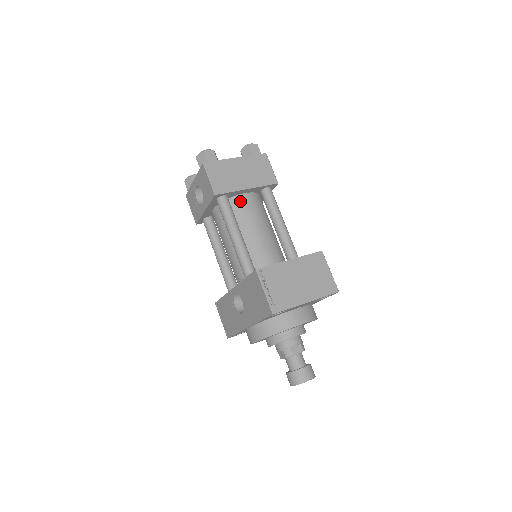
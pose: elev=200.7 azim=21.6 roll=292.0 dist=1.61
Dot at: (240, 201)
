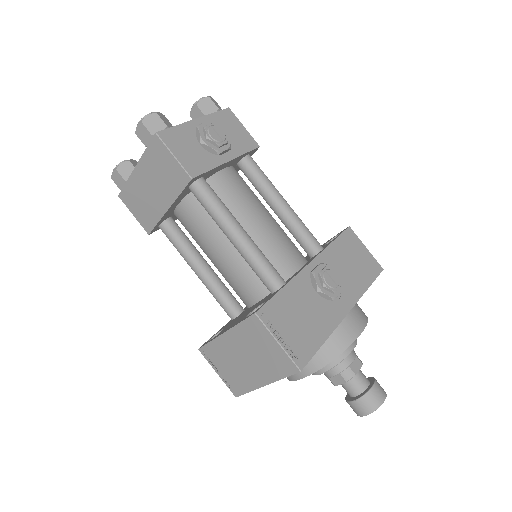
Dot at: (180, 218)
